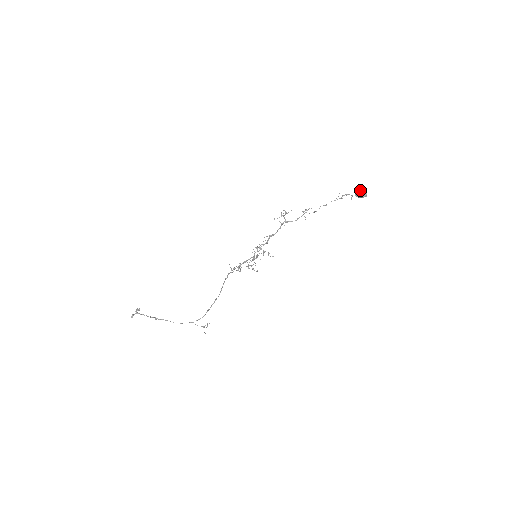
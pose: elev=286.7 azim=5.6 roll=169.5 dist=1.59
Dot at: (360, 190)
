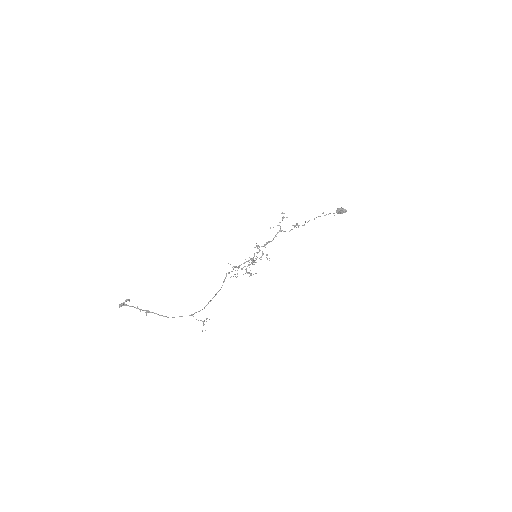
Dot at: (340, 208)
